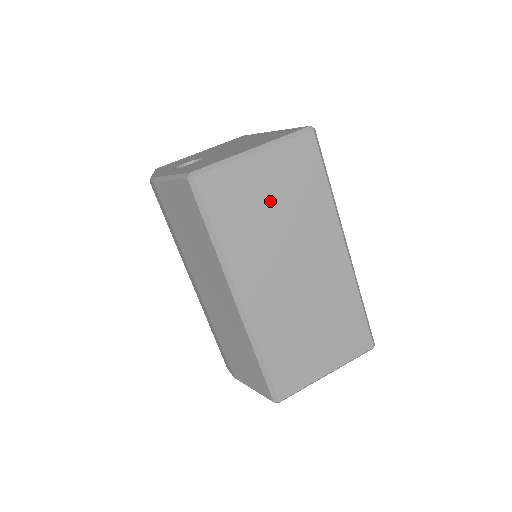
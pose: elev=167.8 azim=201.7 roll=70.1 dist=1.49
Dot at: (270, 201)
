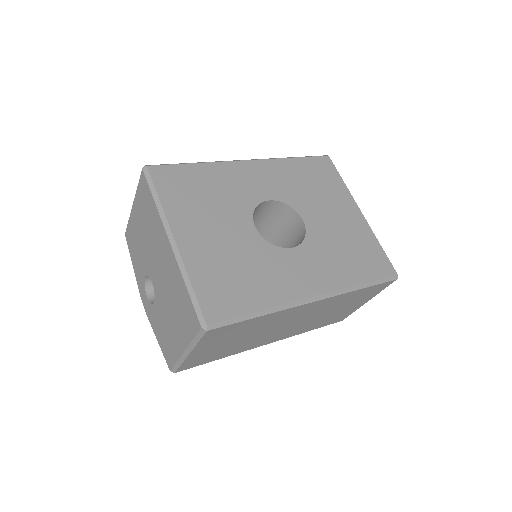
Dot at: (229, 343)
